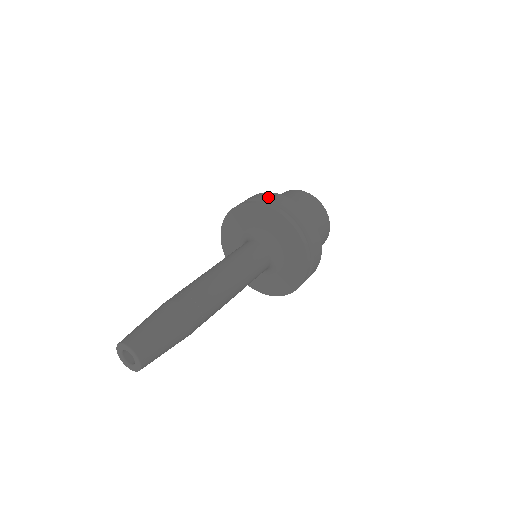
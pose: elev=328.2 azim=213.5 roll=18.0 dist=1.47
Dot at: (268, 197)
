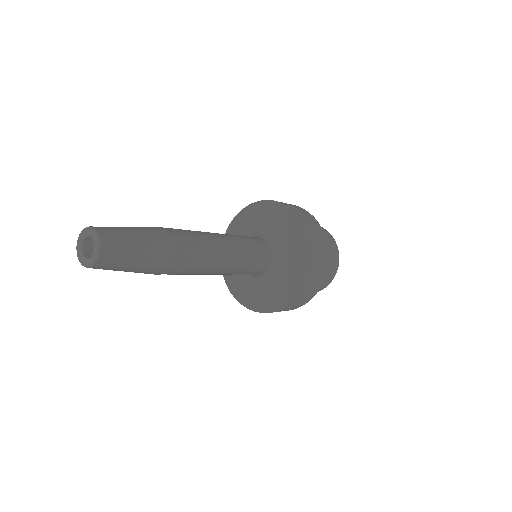
Dot at: occluded
